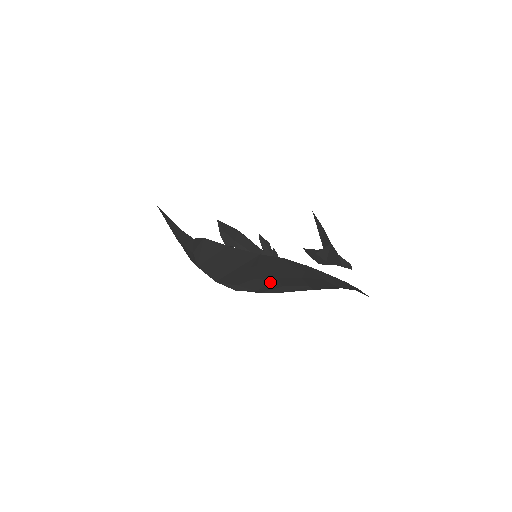
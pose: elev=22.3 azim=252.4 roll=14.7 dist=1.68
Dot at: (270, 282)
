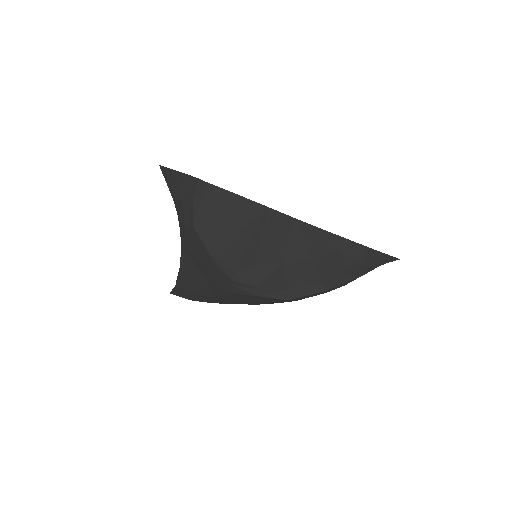
Dot at: (274, 272)
